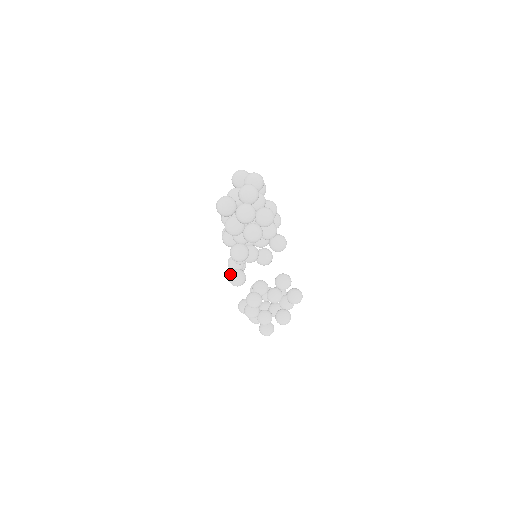
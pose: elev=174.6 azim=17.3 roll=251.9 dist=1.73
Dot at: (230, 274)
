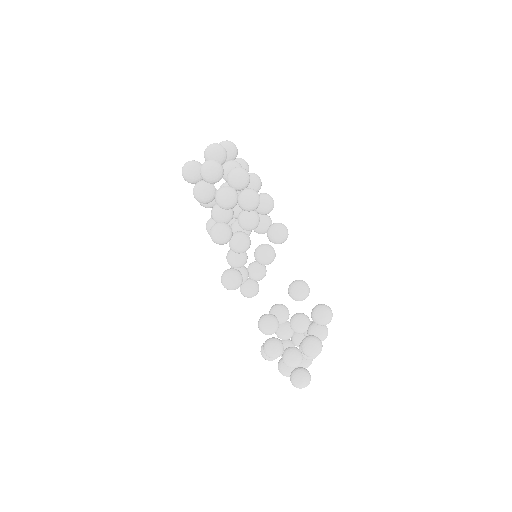
Dot at: (222, 274)
